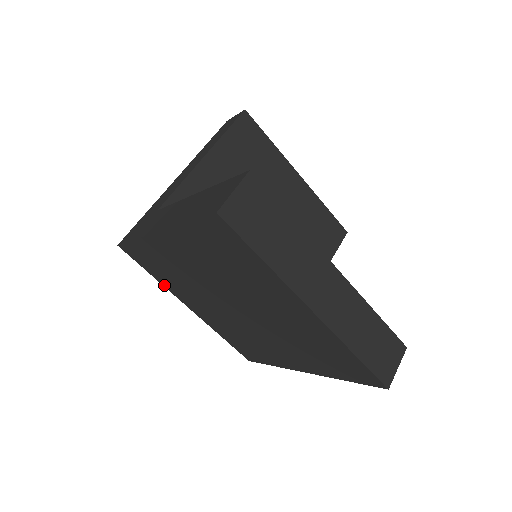
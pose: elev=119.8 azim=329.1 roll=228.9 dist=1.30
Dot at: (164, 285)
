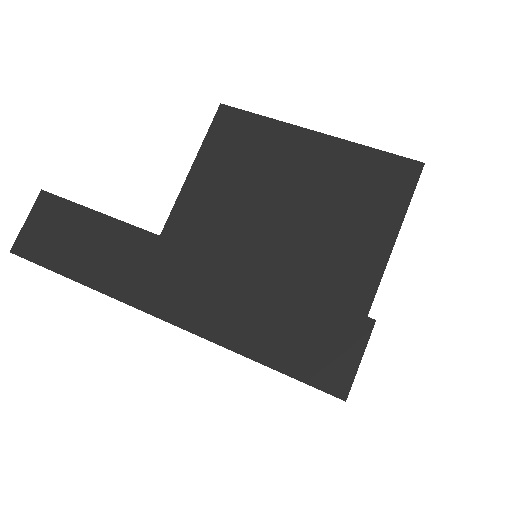
Dot at: occluded
